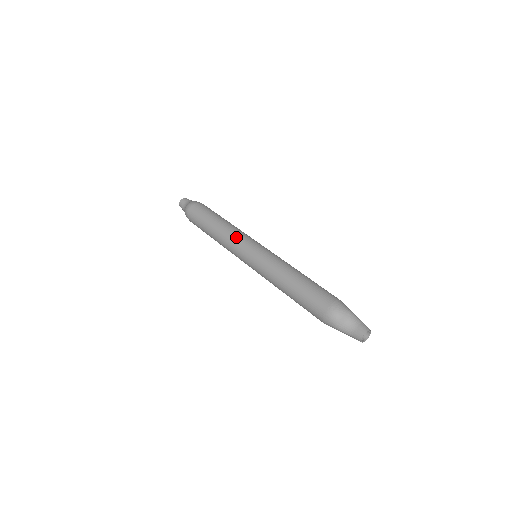
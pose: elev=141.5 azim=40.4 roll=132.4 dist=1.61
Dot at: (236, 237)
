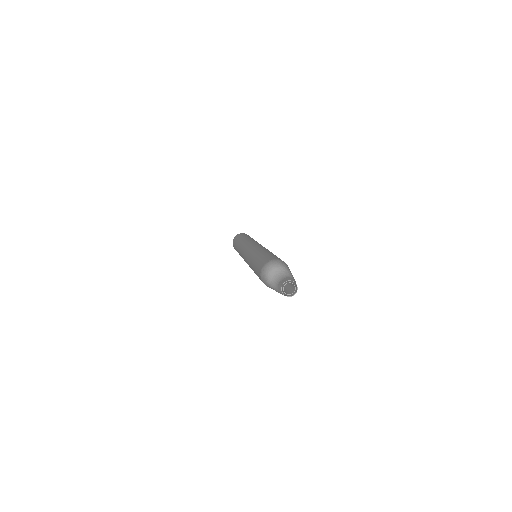
Dot at: (248, 241)
